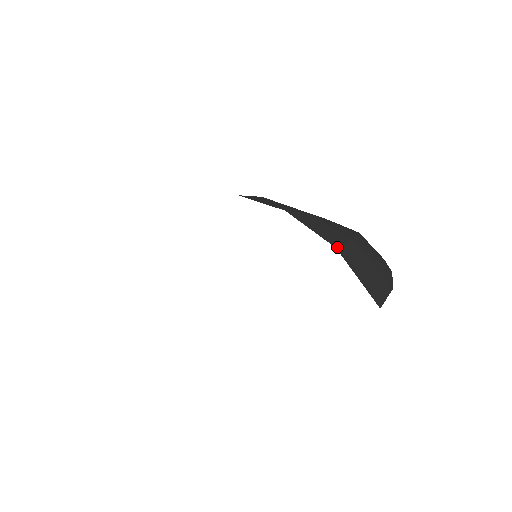
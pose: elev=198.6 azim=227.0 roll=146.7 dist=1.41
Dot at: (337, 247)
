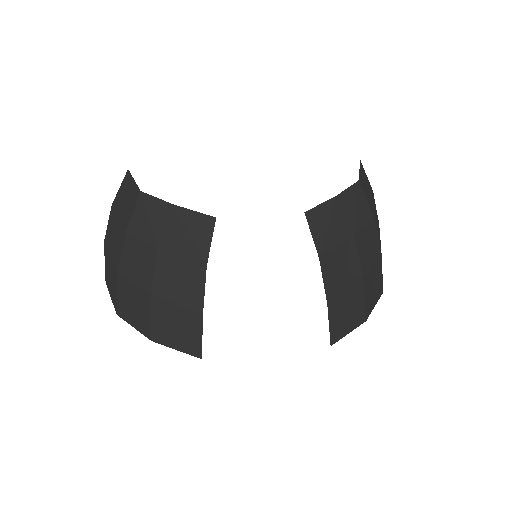
Dot at: occluded
